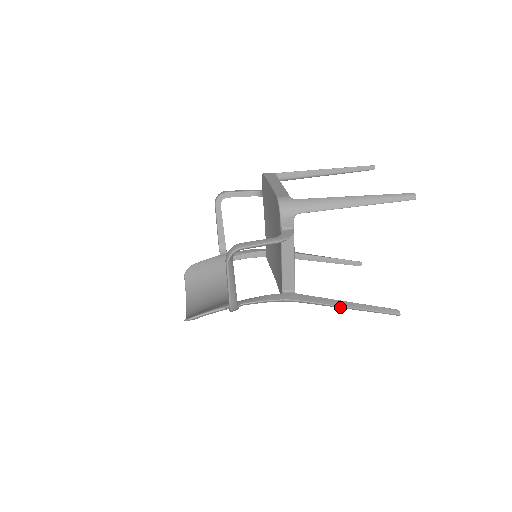
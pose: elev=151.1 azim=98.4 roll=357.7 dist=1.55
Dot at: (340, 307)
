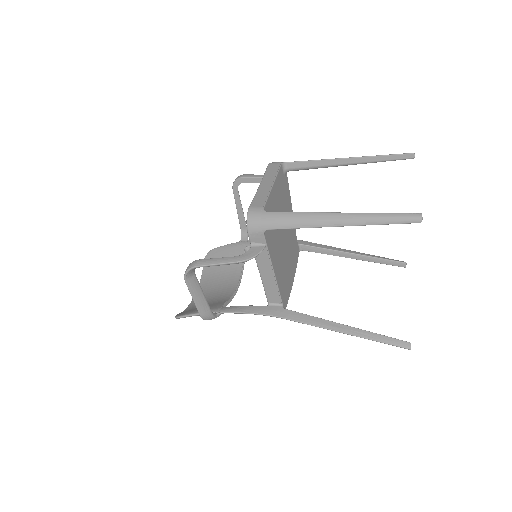
Dot at: (332, 330)
